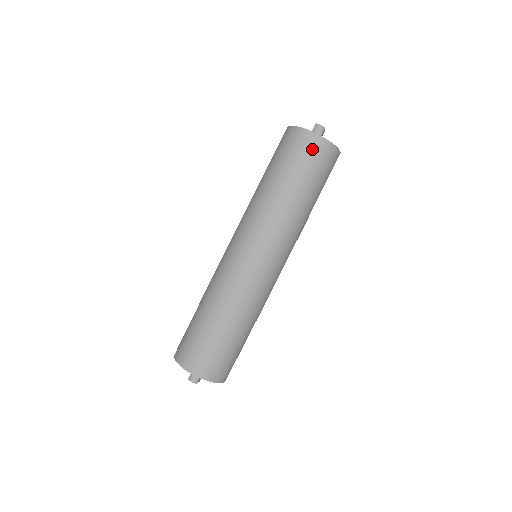
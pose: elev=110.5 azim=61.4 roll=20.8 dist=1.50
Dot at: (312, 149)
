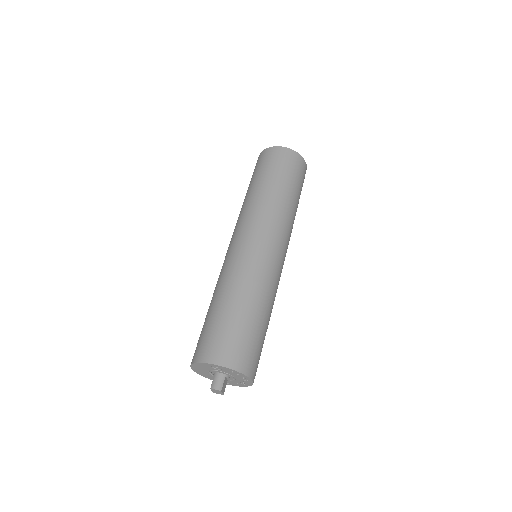
Dot at: (283, 157)
